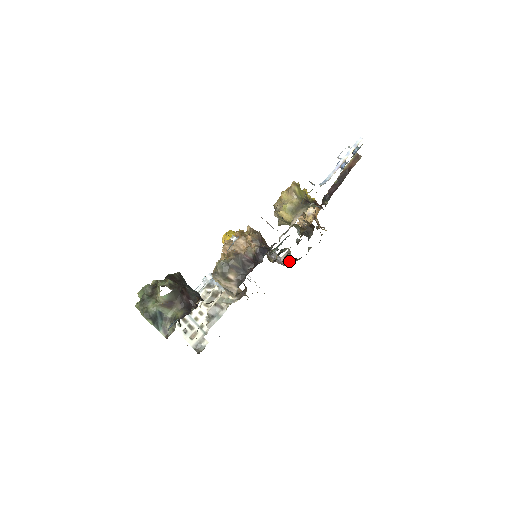
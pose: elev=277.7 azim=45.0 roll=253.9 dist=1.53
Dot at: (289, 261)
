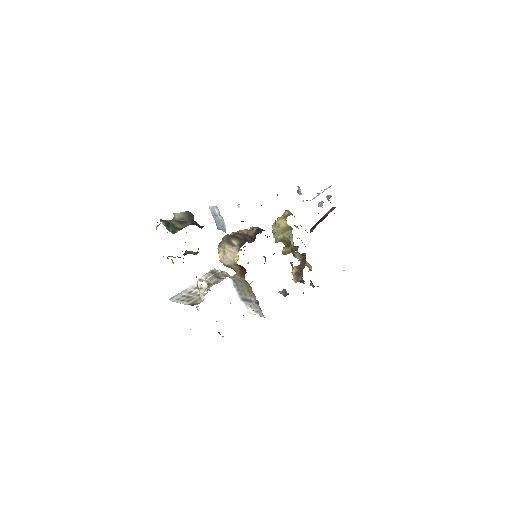
Dot at: occluded
